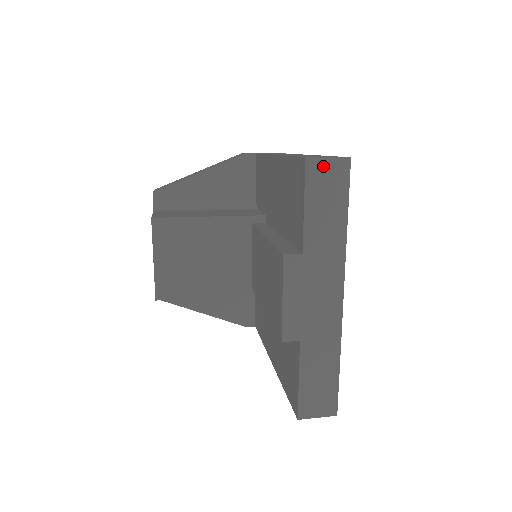
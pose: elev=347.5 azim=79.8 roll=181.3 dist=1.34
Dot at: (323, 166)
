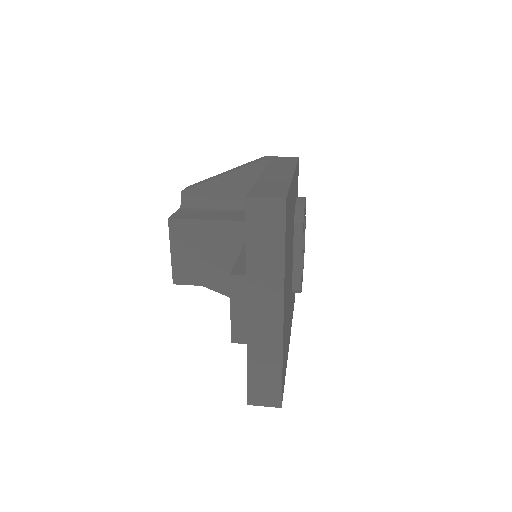
Dot at: (261, 205)
